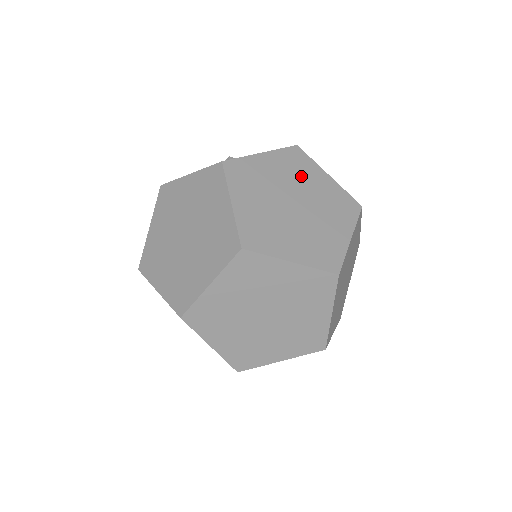
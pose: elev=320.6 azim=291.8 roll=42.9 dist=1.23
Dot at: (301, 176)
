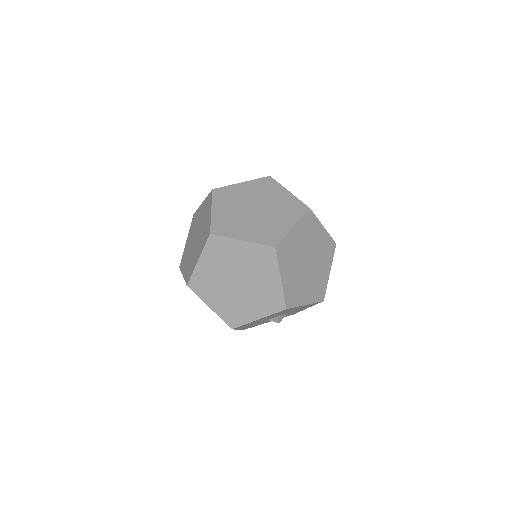
Dot at: (266, 193)
